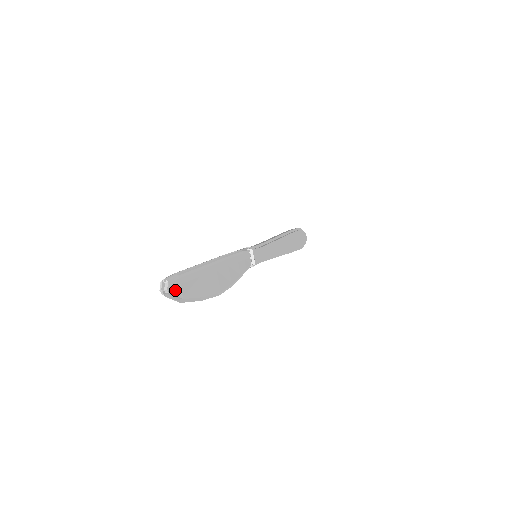
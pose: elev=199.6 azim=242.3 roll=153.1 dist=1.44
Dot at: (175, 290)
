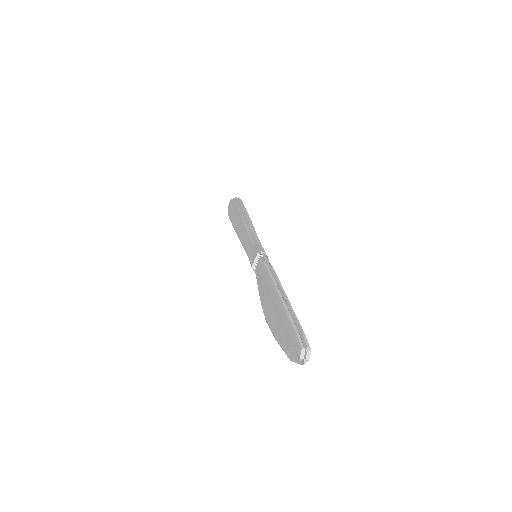
Dot at: occluded
